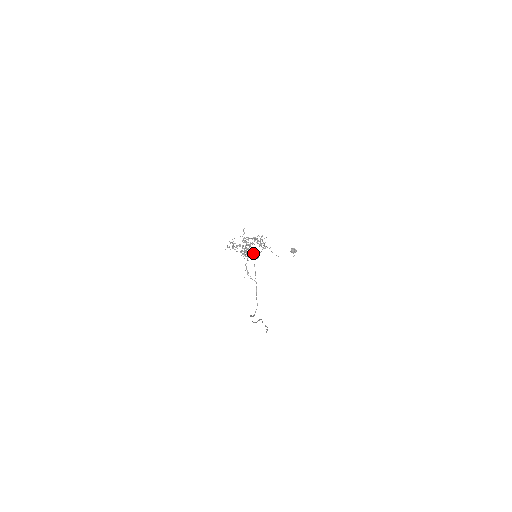
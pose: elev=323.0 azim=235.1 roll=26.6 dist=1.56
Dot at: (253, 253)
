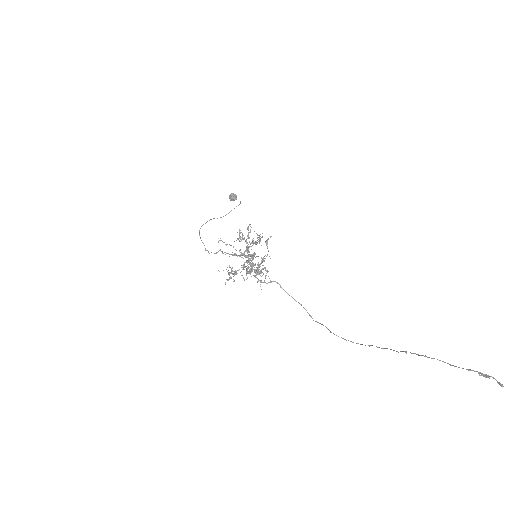
Dot at: (262, 260)
